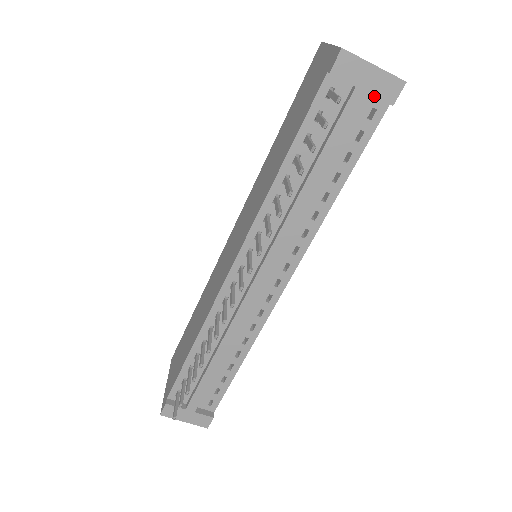
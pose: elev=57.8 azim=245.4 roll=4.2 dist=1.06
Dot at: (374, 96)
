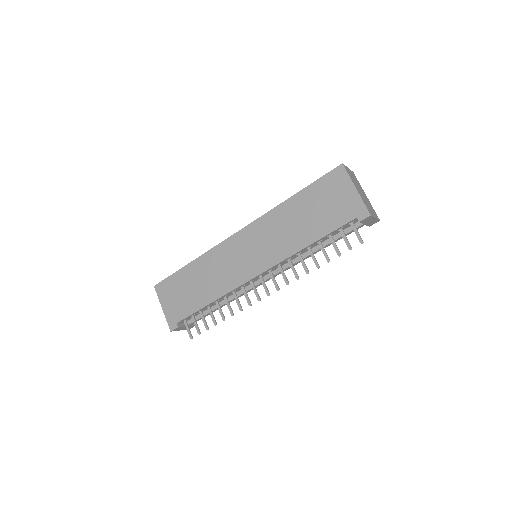
Dot at: (366, 225)
